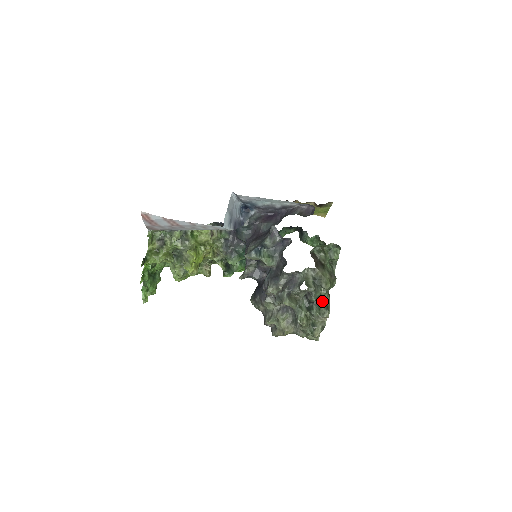
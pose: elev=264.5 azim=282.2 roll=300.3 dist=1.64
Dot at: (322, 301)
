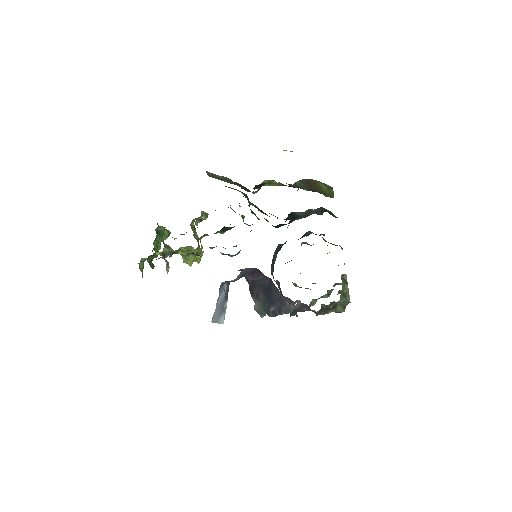
Dot at: (340, 290)
